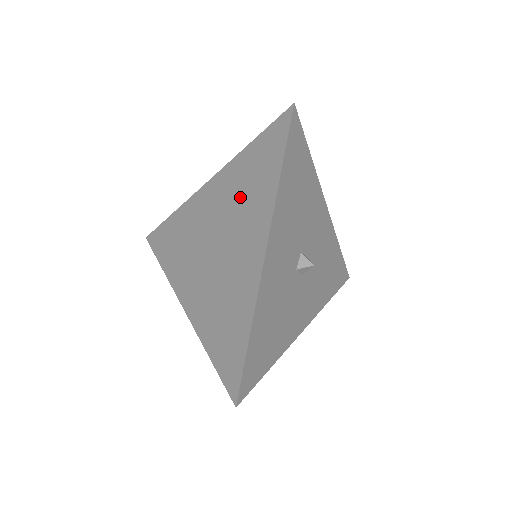
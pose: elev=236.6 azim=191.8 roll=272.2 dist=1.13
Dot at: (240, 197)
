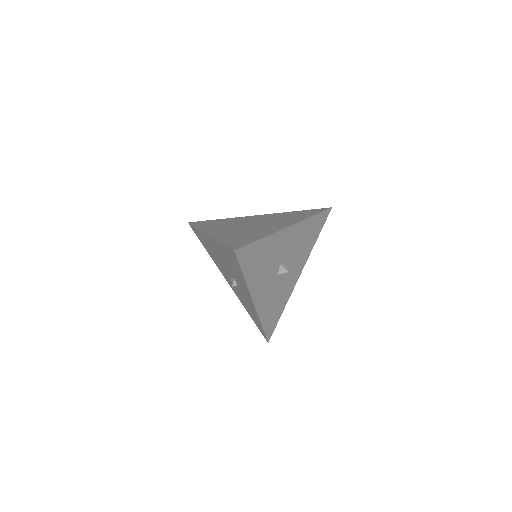
Dot at: (282, 218)
